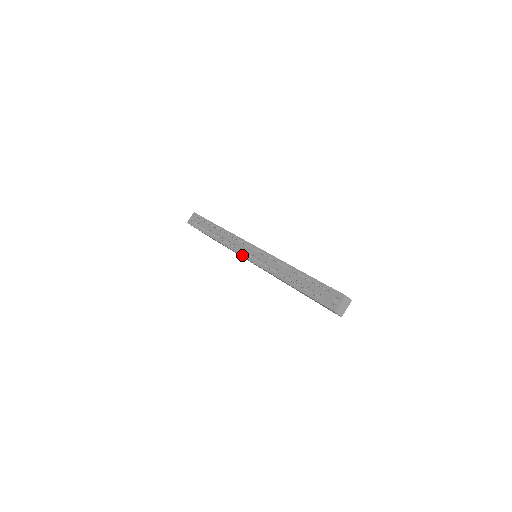
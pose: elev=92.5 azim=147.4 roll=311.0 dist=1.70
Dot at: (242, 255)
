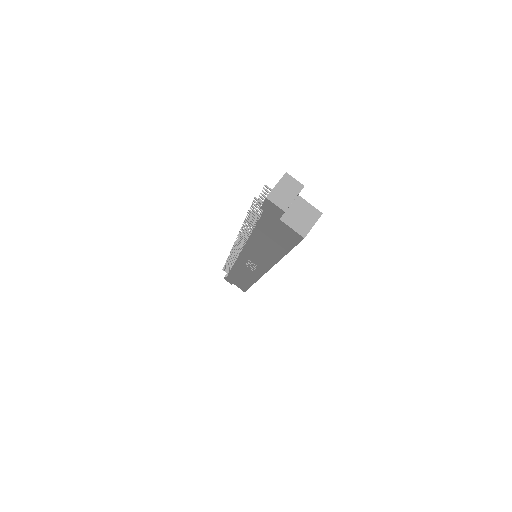
Dot at: (238, 256)
